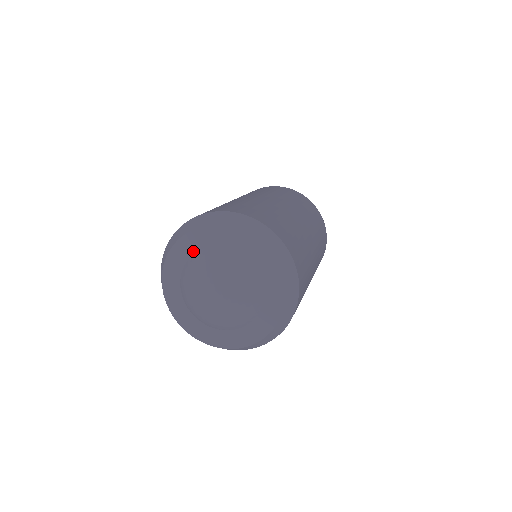
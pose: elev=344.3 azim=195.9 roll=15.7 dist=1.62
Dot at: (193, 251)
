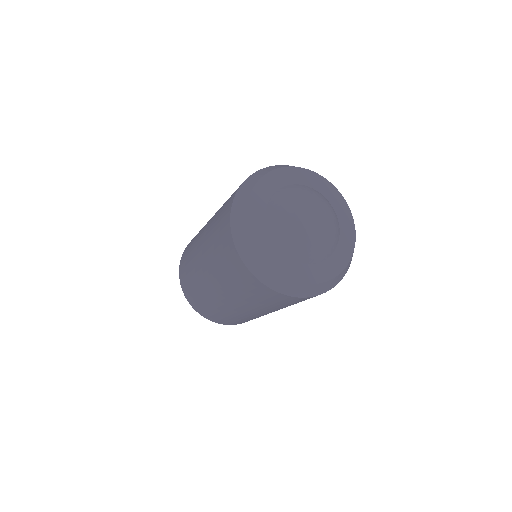
Dot at: (270, 194)
